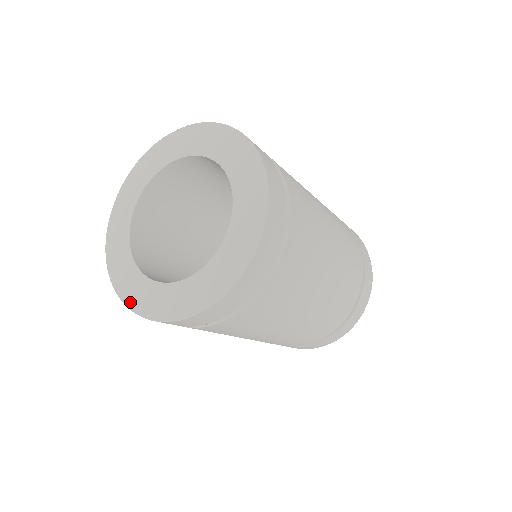
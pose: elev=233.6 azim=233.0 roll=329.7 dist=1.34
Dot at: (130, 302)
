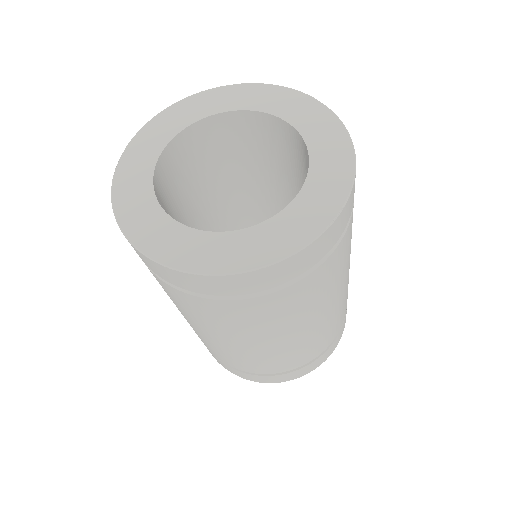
Dot at: (154, 251)
